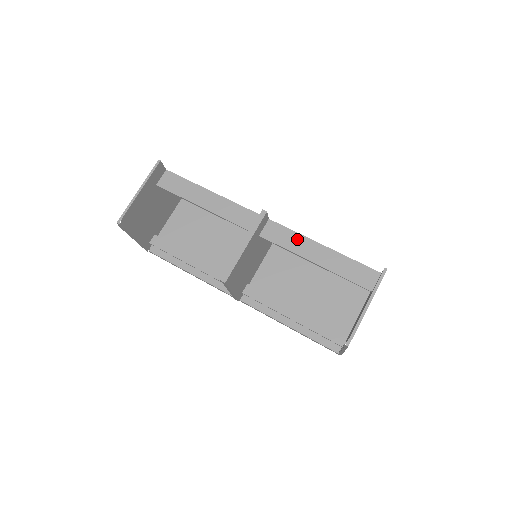
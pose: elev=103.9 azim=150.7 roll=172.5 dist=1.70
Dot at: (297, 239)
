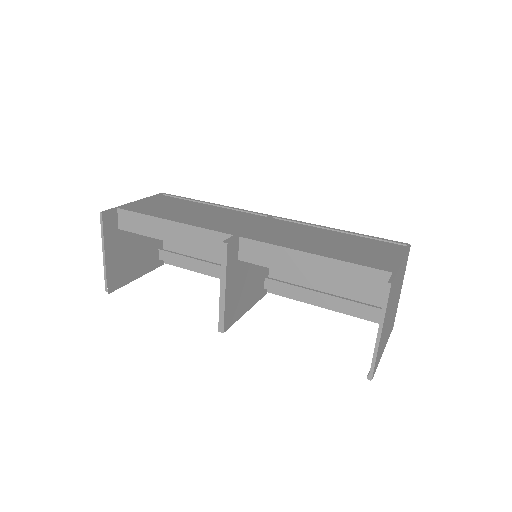
Dot at: (279, 254)
